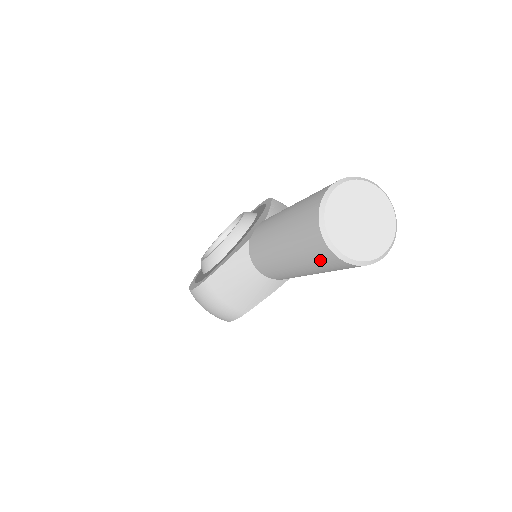
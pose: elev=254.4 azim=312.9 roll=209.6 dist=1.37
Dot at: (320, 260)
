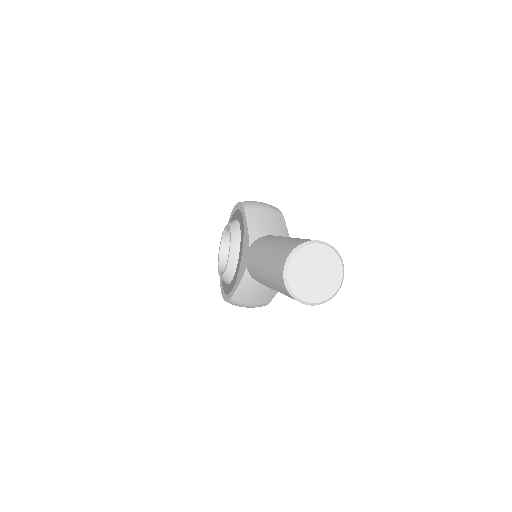
Dot at: occluded
